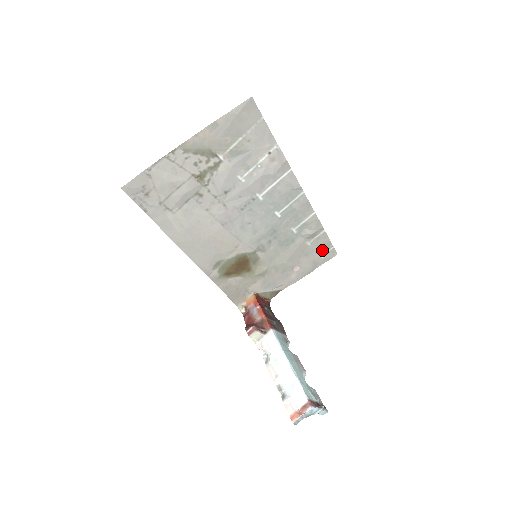
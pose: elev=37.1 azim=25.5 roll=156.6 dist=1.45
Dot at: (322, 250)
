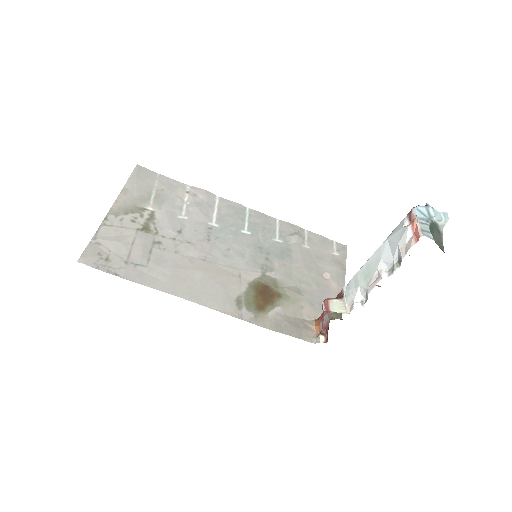
Dot at: (328, 248)
